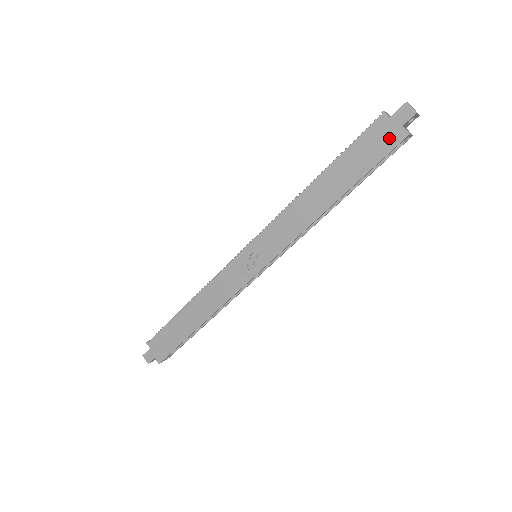
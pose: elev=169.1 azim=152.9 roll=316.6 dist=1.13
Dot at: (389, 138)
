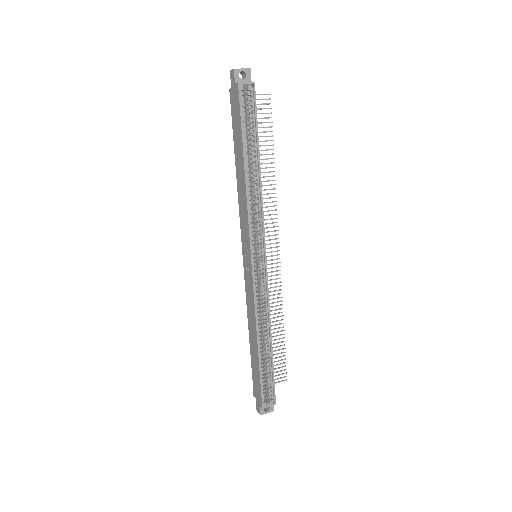
Dot at: (236, 98)
